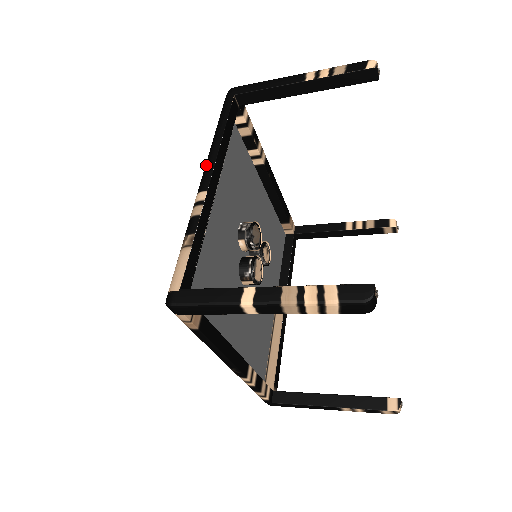
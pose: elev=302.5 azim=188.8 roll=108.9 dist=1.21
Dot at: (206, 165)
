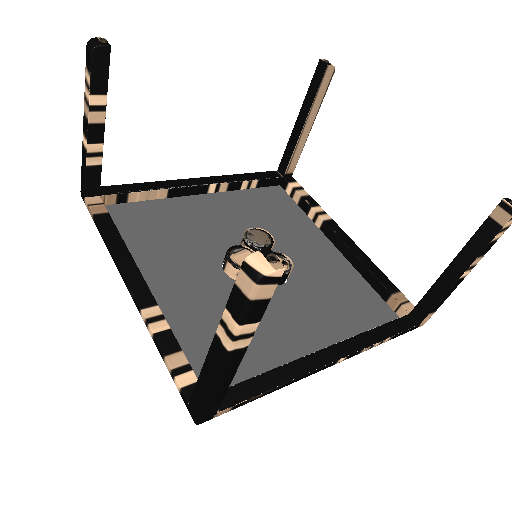
Dot at: occluded
